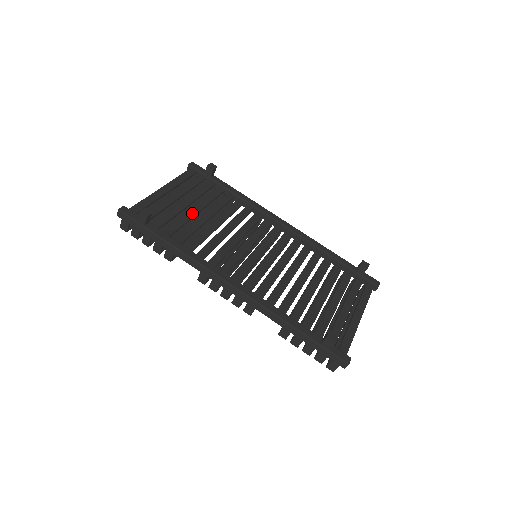
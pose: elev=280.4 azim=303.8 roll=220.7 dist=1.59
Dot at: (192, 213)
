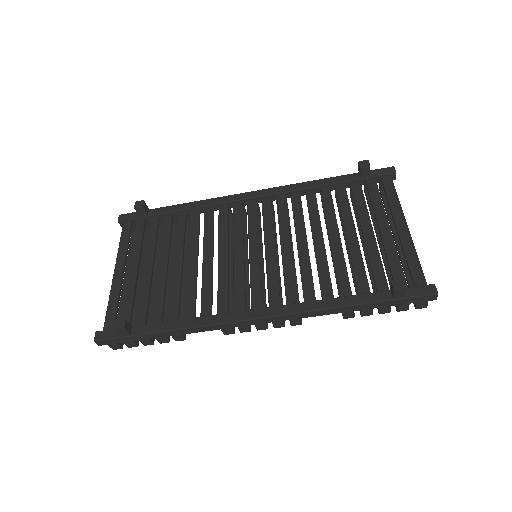
Dot at: (162, 273)
